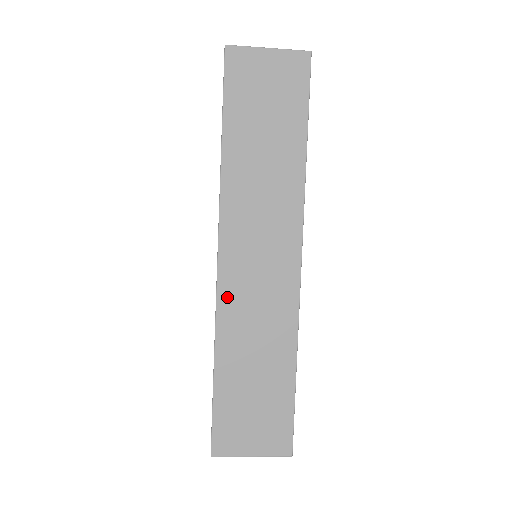
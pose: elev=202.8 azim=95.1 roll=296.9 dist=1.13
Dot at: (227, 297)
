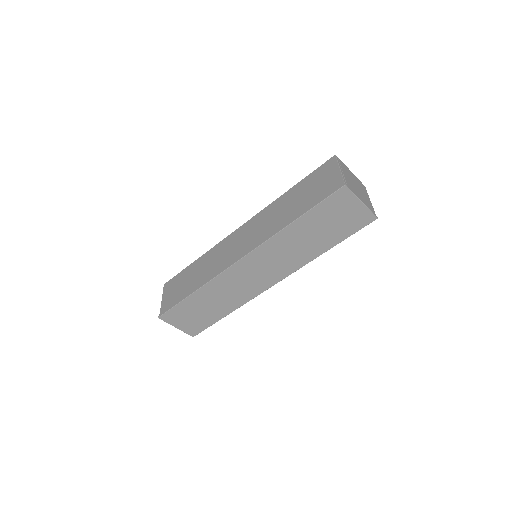
Dot at: (227, 275)
